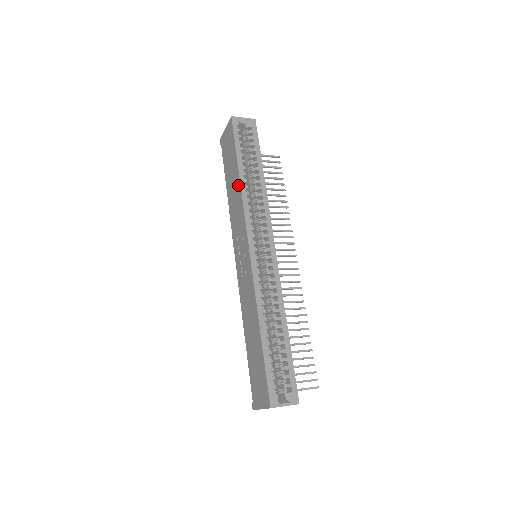
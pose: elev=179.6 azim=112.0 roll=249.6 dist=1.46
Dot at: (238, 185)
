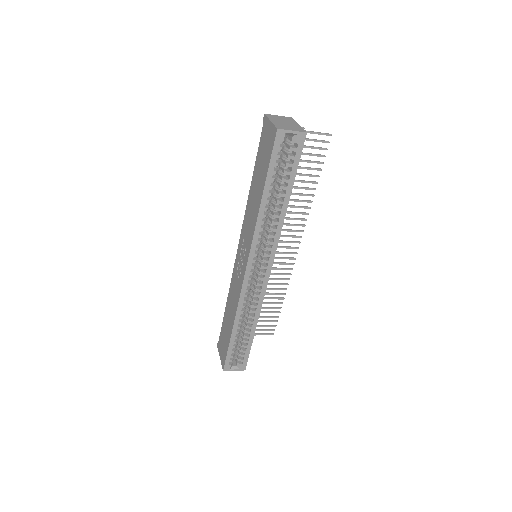
Dot at: (257, 208)
